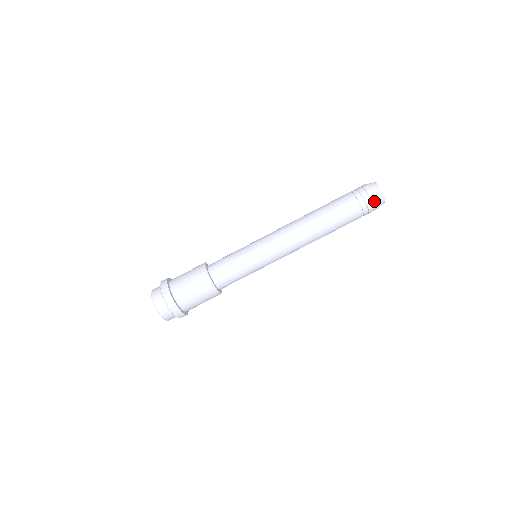
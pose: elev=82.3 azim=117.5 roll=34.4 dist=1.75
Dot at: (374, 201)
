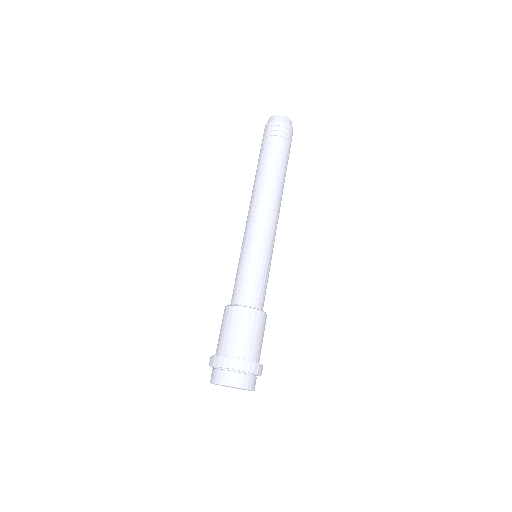
Dot at: (271, 124)
